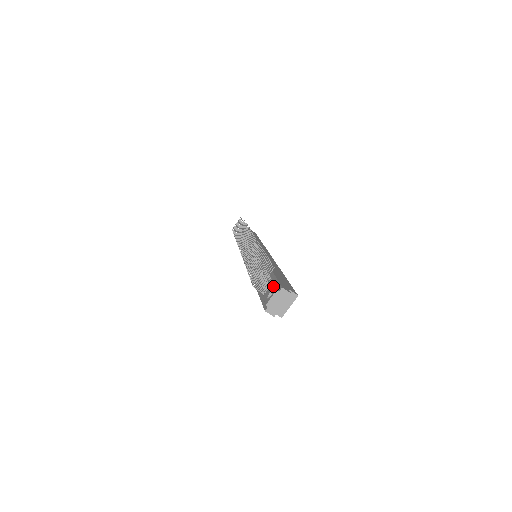
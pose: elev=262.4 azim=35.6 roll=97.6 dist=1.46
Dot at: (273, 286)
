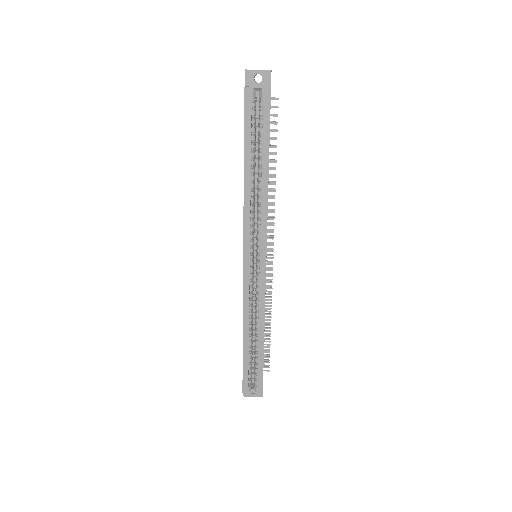
Dot at: occluded
